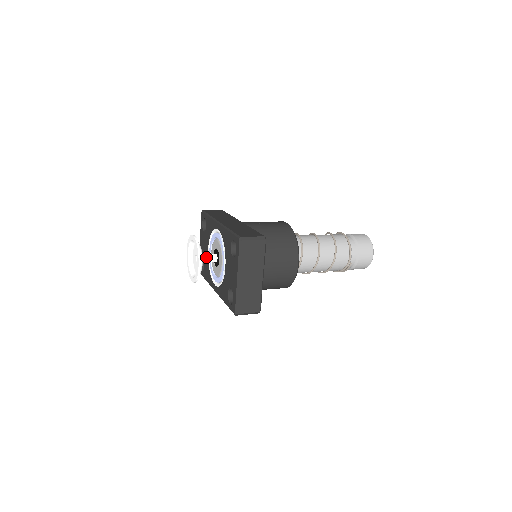
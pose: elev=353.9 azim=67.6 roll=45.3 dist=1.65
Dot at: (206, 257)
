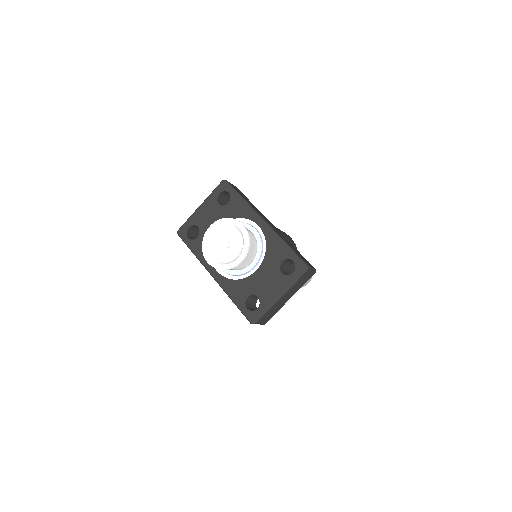
Dot at: occluded
